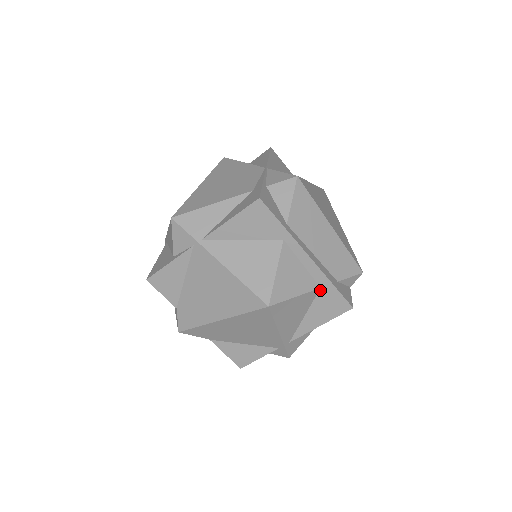
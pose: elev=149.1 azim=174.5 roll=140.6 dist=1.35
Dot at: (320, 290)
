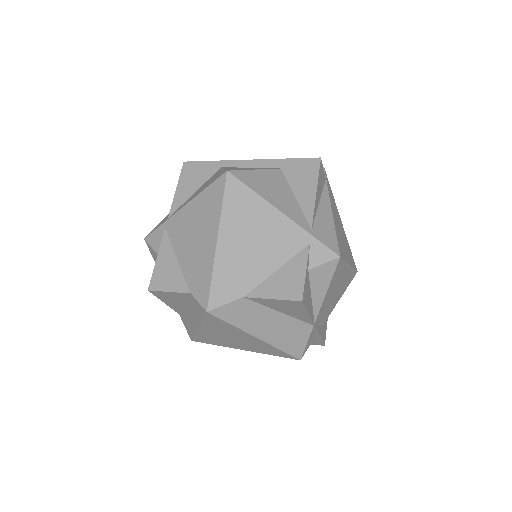
Dot at: (282, 170)
